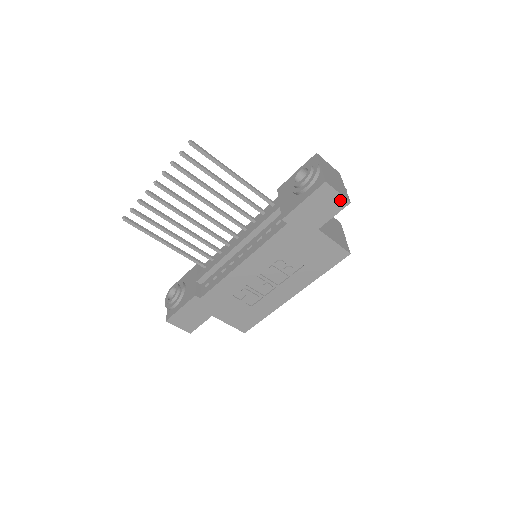
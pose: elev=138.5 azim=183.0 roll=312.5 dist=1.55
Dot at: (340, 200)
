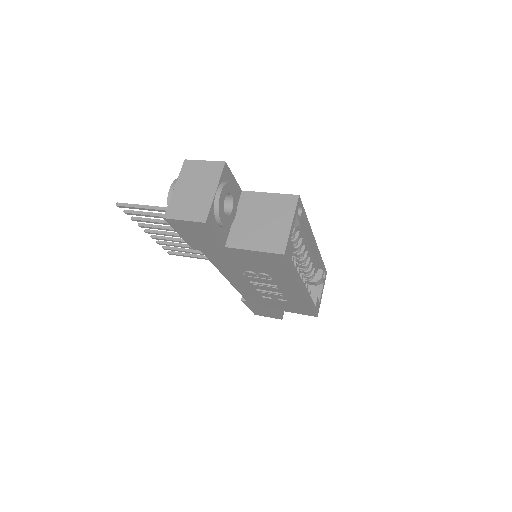
Dot at: (196, 224)
